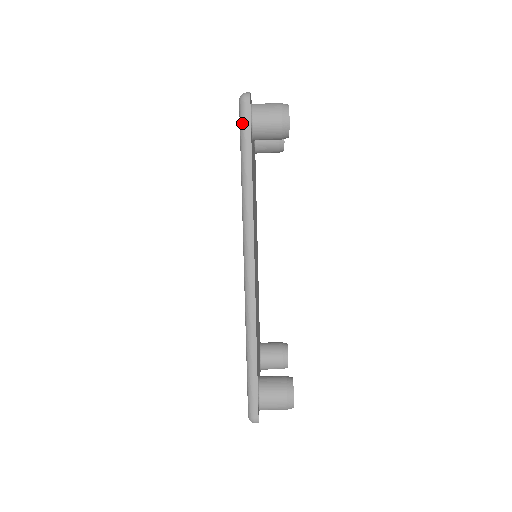
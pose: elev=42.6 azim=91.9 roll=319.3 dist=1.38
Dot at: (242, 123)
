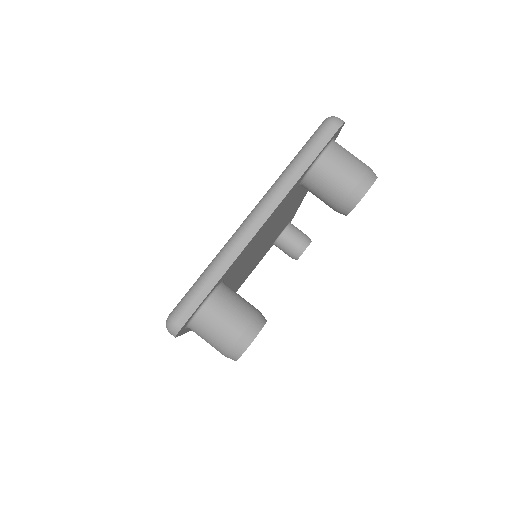
Dot at: occluded
